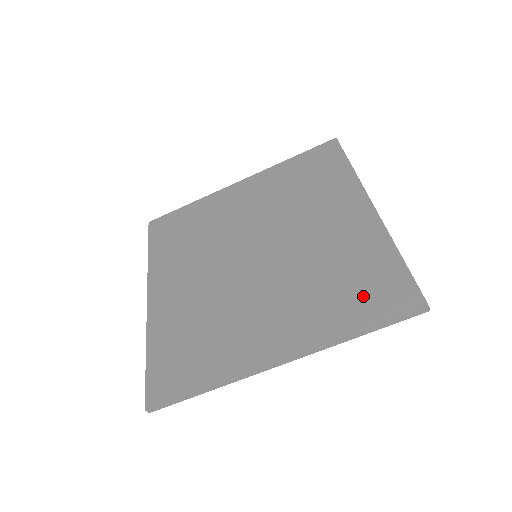
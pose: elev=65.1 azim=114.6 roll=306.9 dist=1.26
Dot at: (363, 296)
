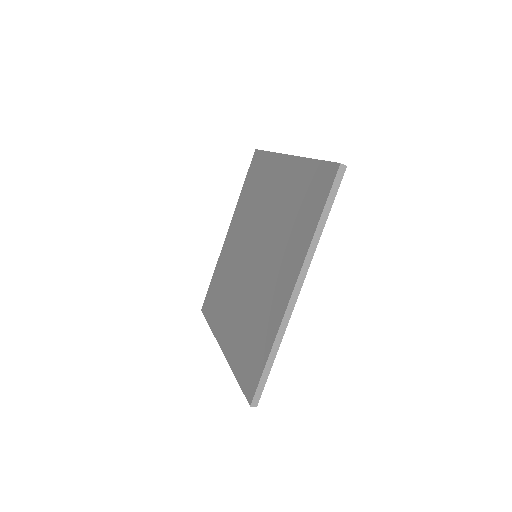
Dot at: (310, 203)
